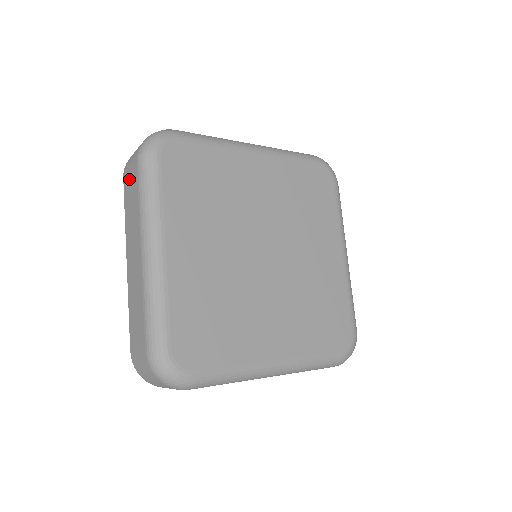
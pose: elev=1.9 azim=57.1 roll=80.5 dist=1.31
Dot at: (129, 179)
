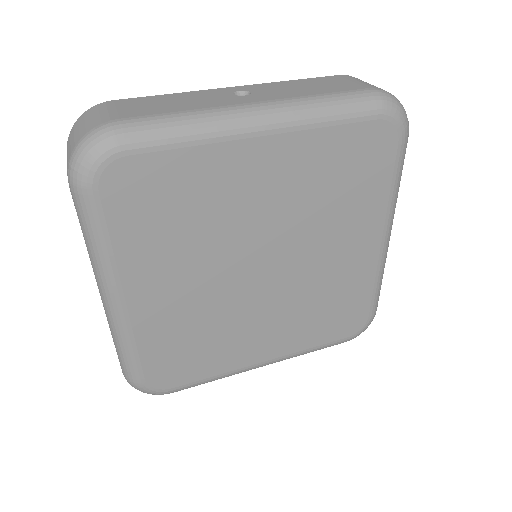
Dot at: occluded
